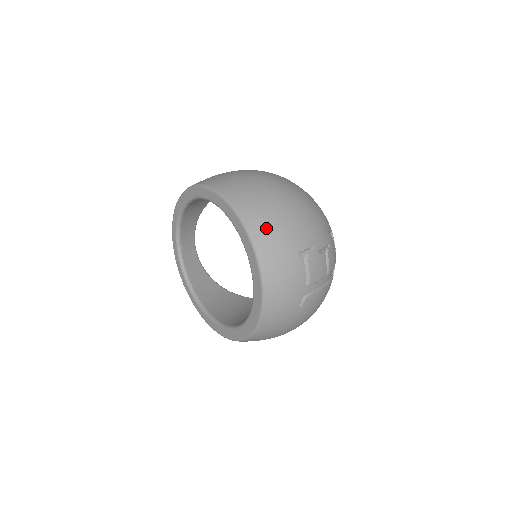
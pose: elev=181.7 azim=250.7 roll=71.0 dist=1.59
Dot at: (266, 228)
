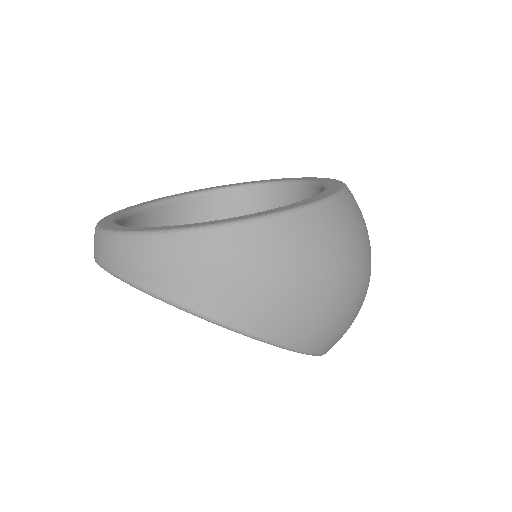
Dot at: occluded
